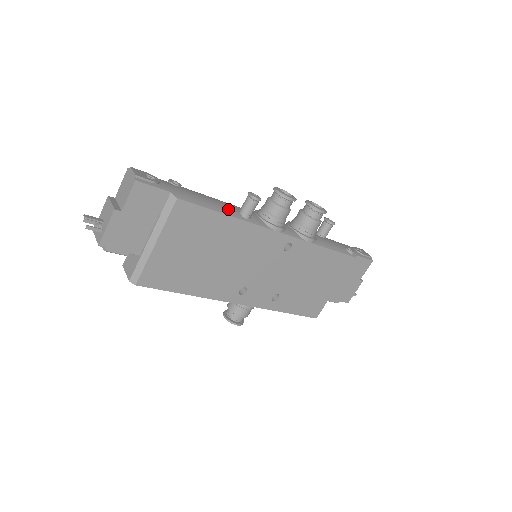
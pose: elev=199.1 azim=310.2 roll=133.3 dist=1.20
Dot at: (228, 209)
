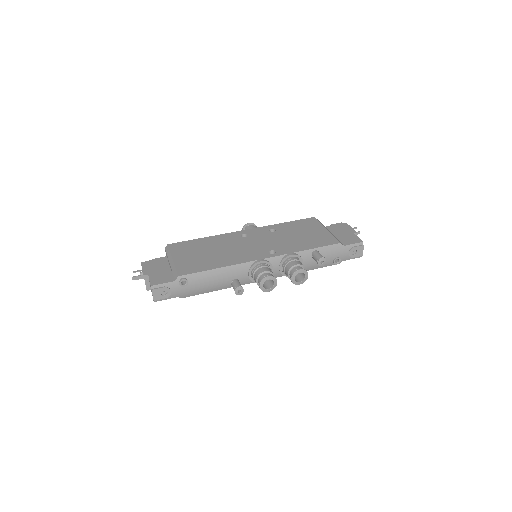
Dot at: (221, 286)
